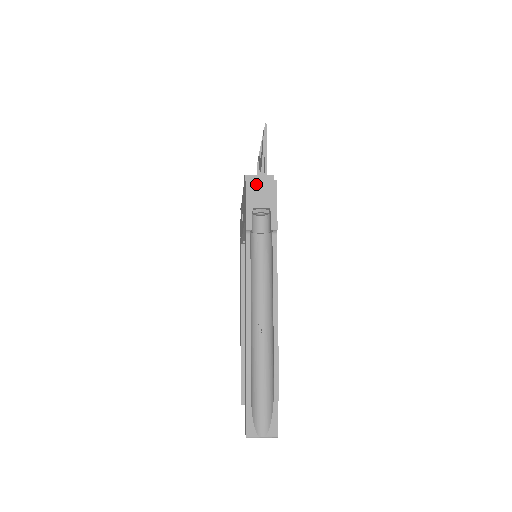
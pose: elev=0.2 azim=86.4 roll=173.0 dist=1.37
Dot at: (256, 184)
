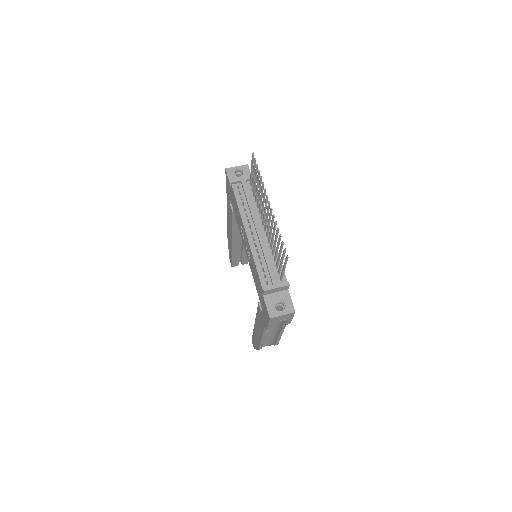
Dot at: (278, 318)
